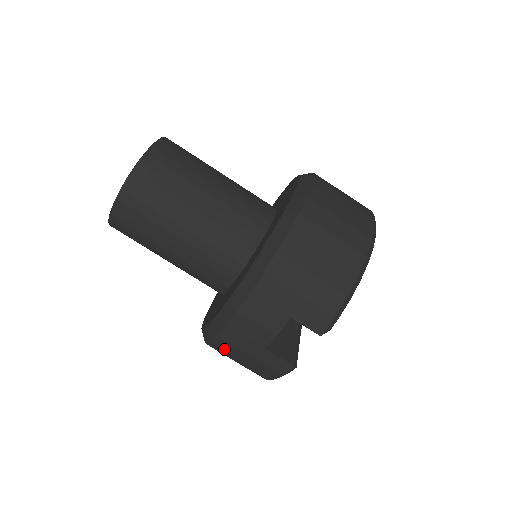
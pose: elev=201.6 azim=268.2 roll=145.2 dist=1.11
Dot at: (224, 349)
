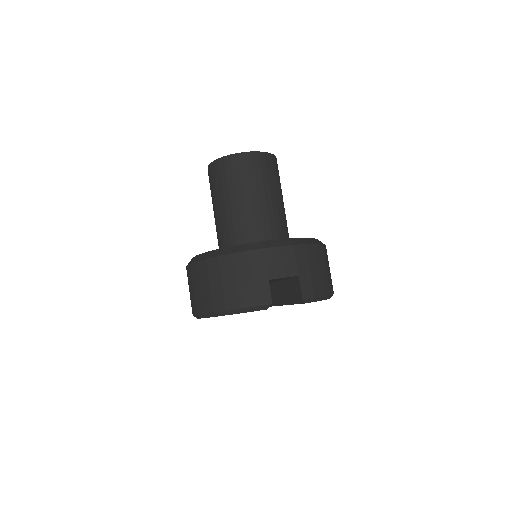
Dot at: (235, 264)
